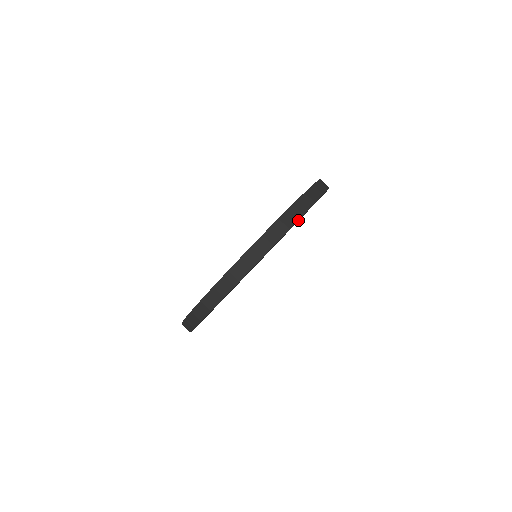
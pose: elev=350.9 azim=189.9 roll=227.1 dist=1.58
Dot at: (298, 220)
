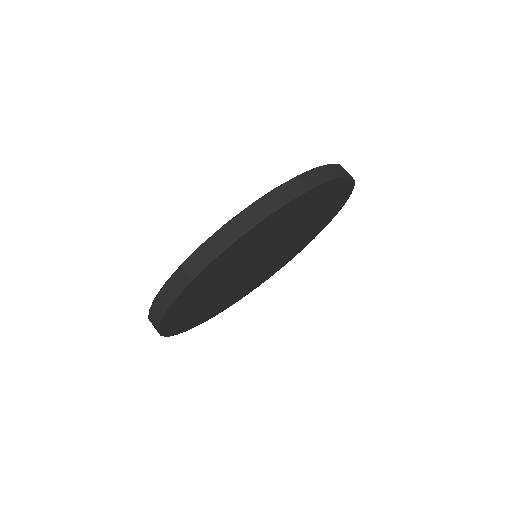
Dot at: (316, 205)
